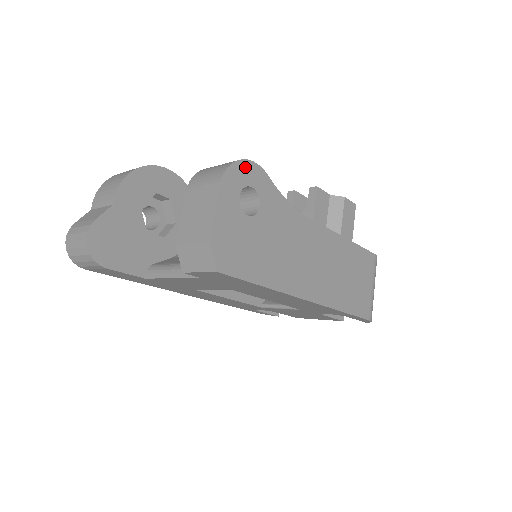
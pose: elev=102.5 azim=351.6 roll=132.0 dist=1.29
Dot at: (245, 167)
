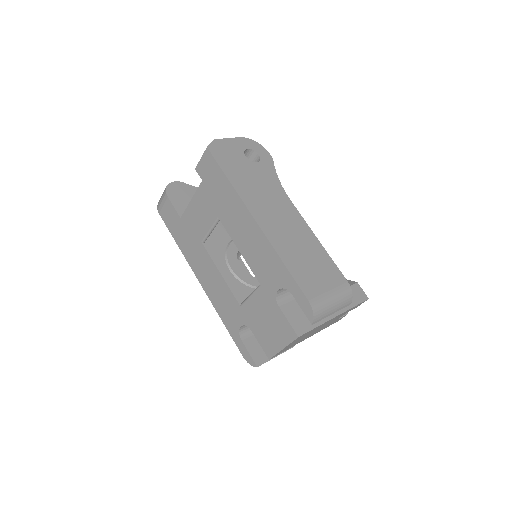
Dot at: (261, 148)
